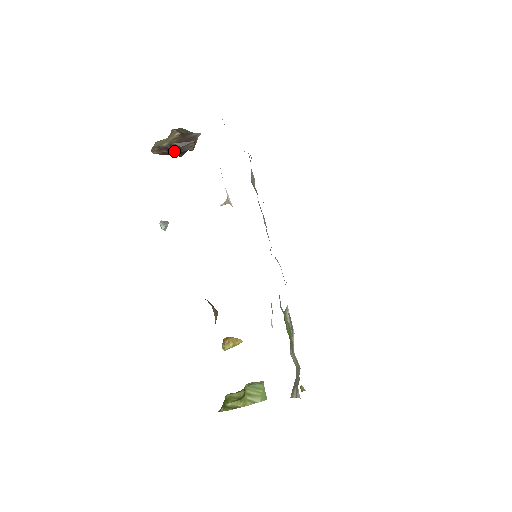
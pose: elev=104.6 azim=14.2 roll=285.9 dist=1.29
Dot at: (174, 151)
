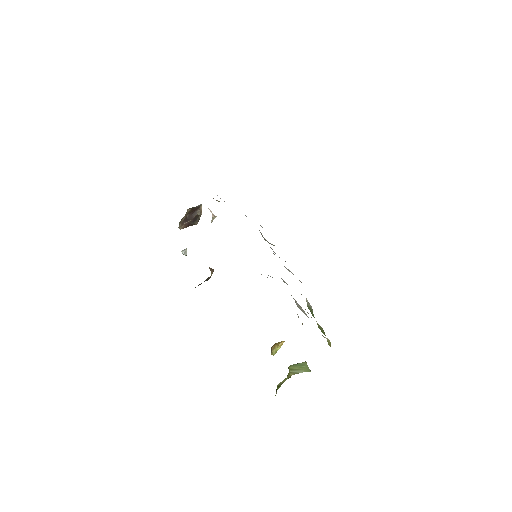
Dot at: (189, 220)
